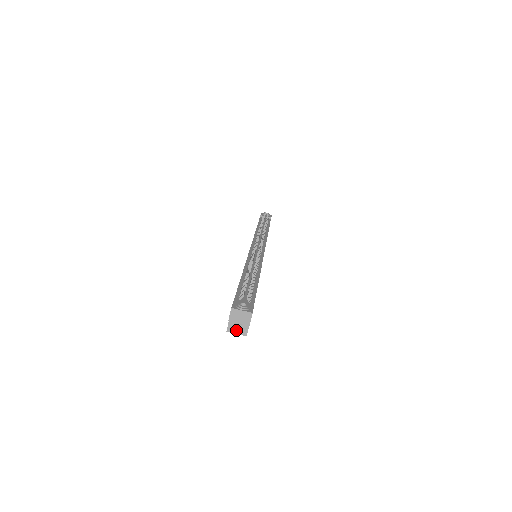
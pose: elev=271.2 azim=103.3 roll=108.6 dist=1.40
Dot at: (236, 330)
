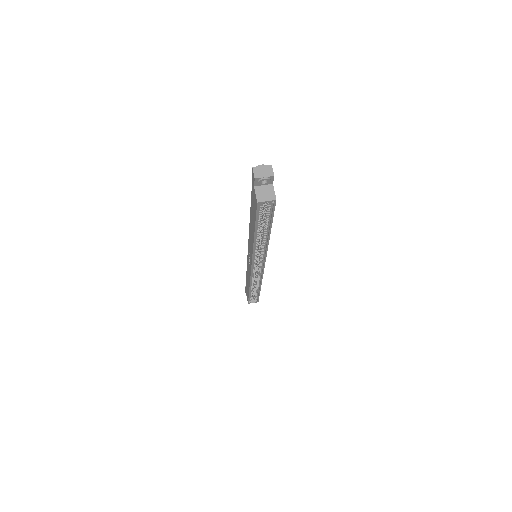
Dot at: (265, 198)
